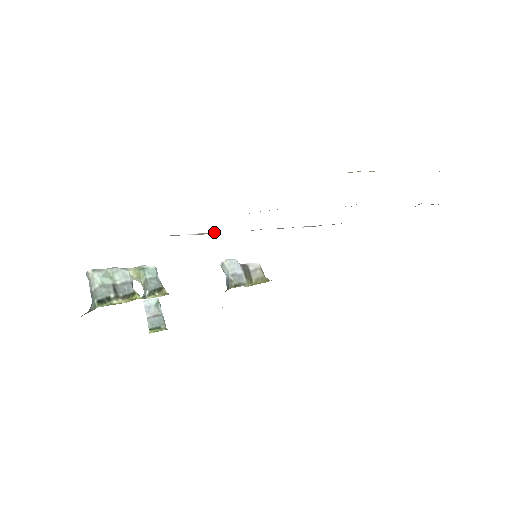
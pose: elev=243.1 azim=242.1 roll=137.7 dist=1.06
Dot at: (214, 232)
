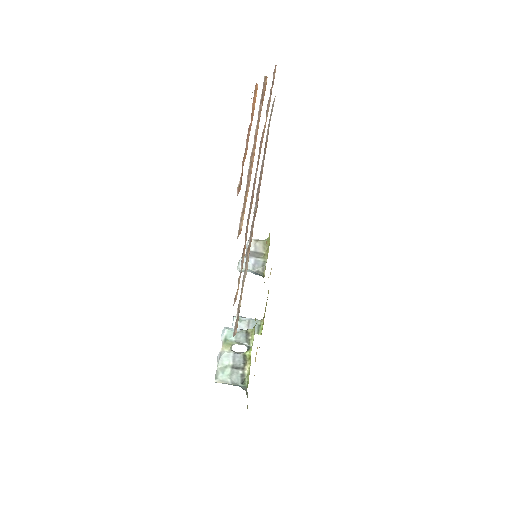
Dot at: (240, 300)
